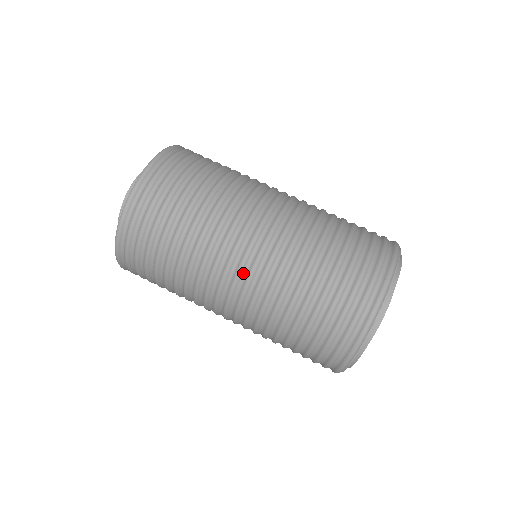
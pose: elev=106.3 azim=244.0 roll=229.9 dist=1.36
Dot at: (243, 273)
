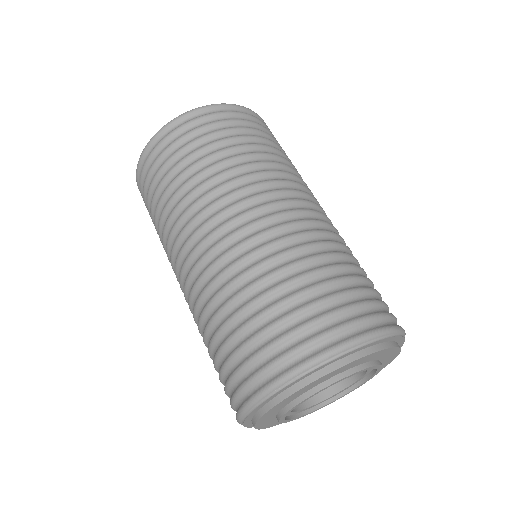
Dot at: (191, 263)
